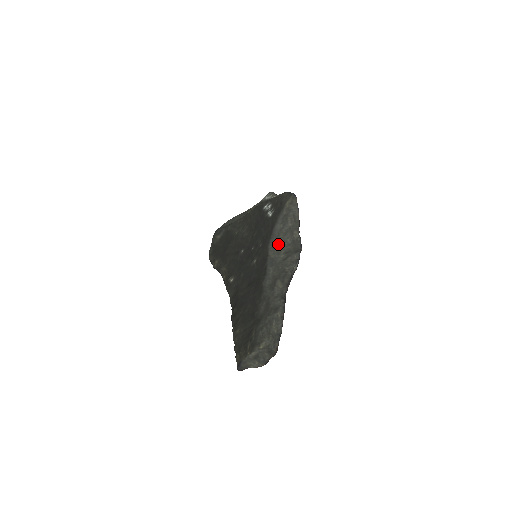
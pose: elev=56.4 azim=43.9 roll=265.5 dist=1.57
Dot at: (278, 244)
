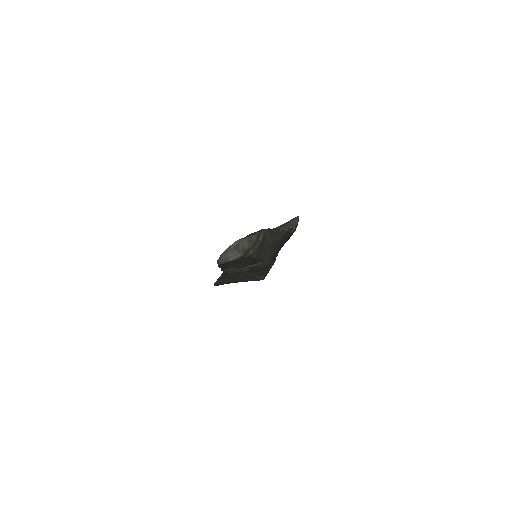
Dot at: occluded
